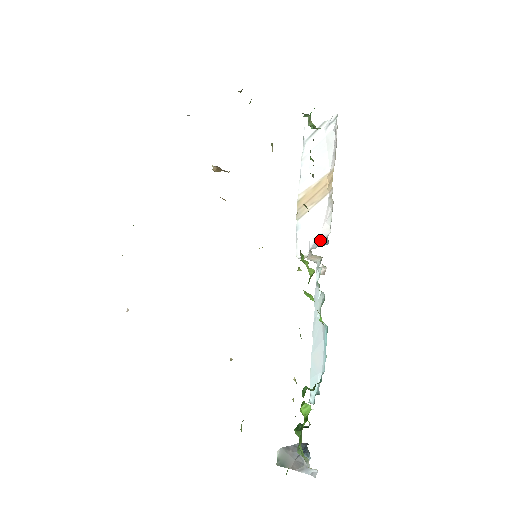
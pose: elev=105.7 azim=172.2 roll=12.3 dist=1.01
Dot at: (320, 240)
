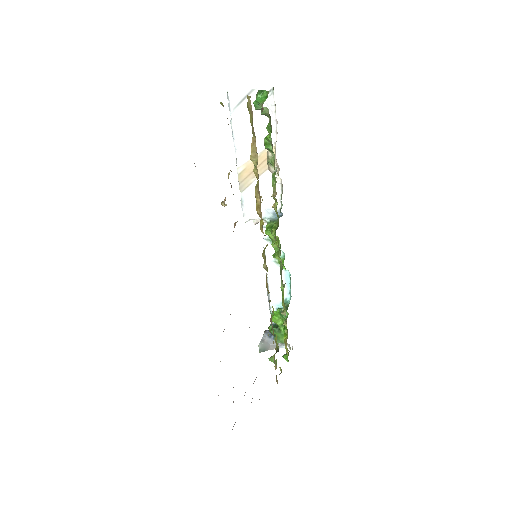
Dot at: (271, 211)
